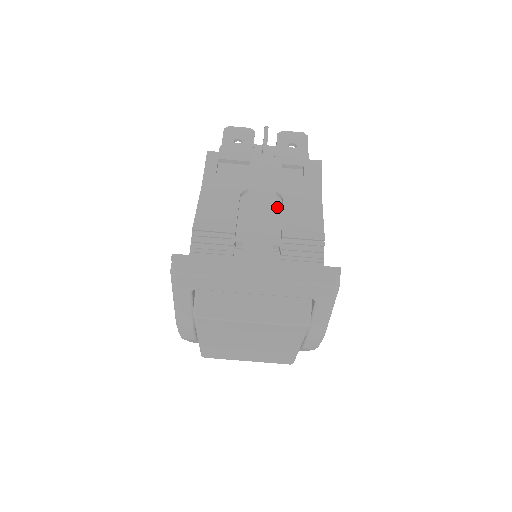
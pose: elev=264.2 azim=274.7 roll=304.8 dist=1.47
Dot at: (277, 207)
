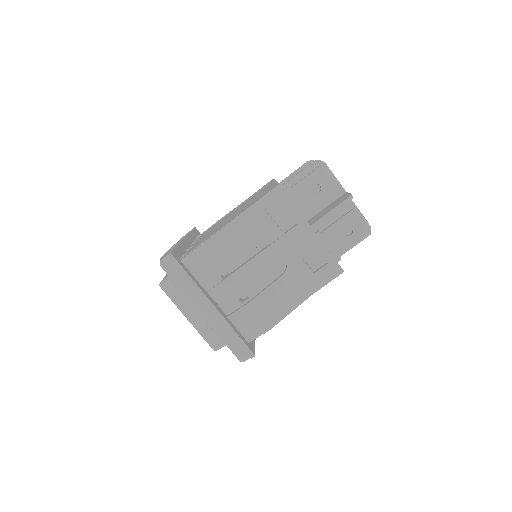
Dot at: (277, 272)
